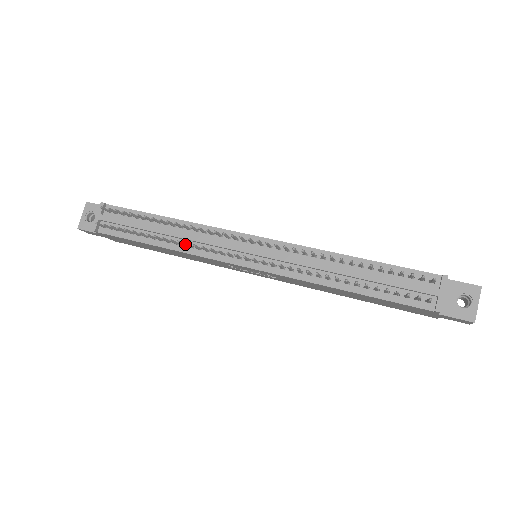
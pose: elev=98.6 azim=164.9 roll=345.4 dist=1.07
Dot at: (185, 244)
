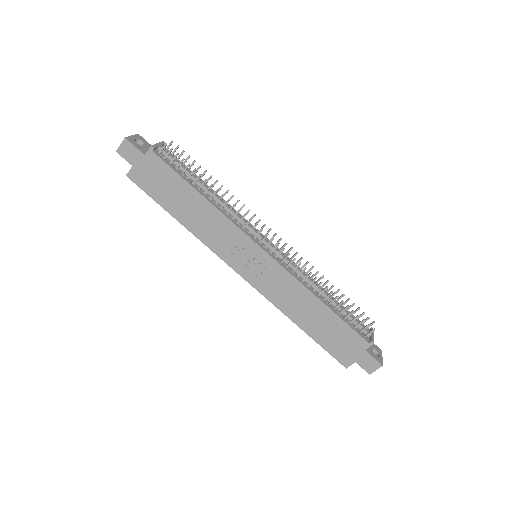
Dot at: (234, 204)
